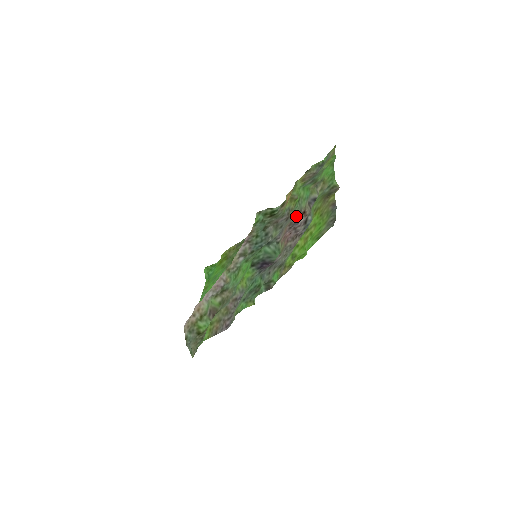
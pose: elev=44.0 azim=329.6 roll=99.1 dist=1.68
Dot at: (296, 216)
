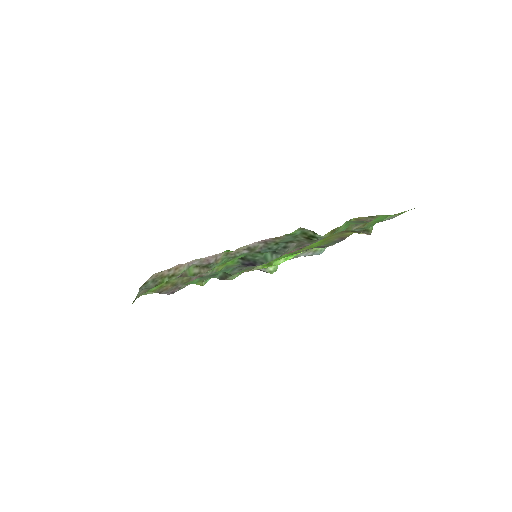
Dot at: occluded
